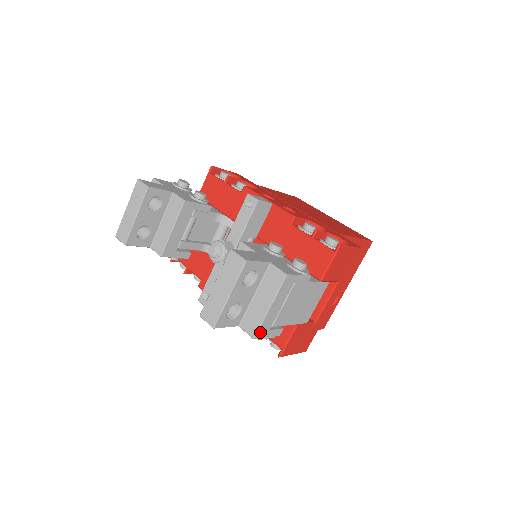
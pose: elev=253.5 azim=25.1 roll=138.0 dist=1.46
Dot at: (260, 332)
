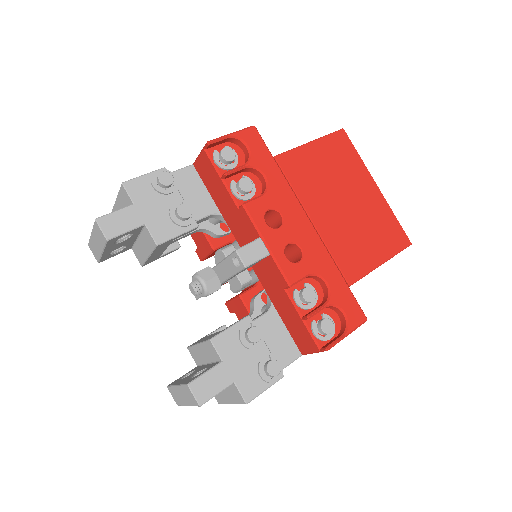
Dot at: occluded
